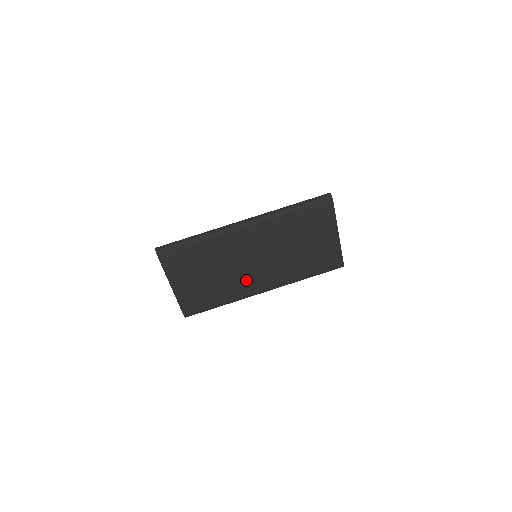
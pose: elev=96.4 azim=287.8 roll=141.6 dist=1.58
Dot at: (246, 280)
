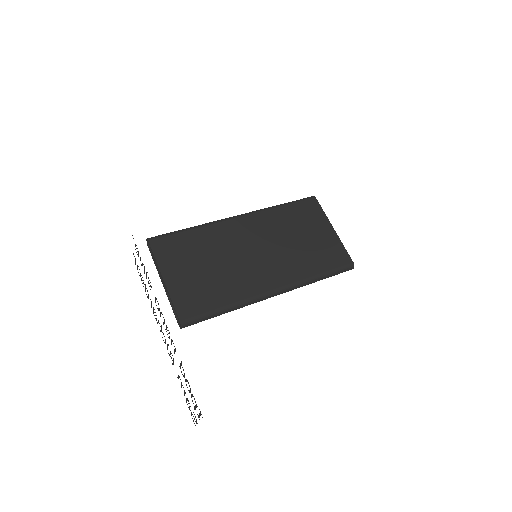
Dot at: (250, 275)
